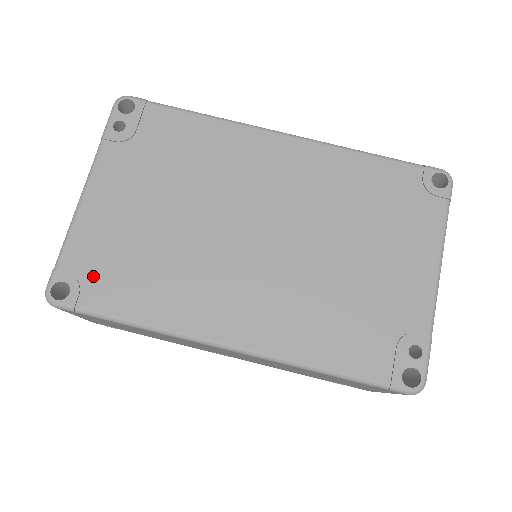
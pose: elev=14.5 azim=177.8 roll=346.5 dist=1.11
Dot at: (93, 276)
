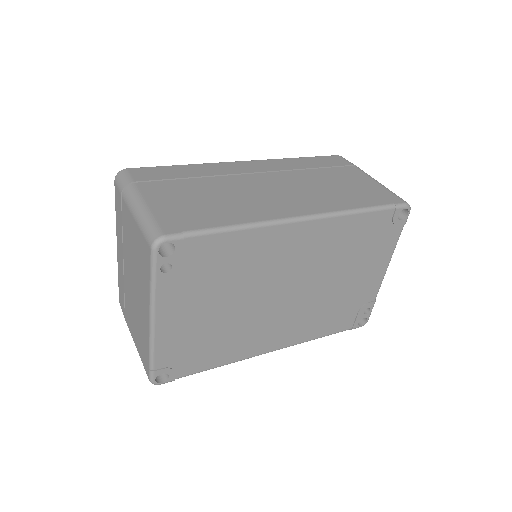
Dot at: (180, 362)
